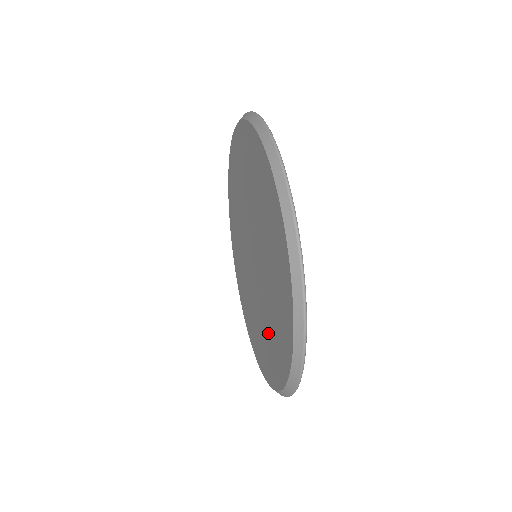
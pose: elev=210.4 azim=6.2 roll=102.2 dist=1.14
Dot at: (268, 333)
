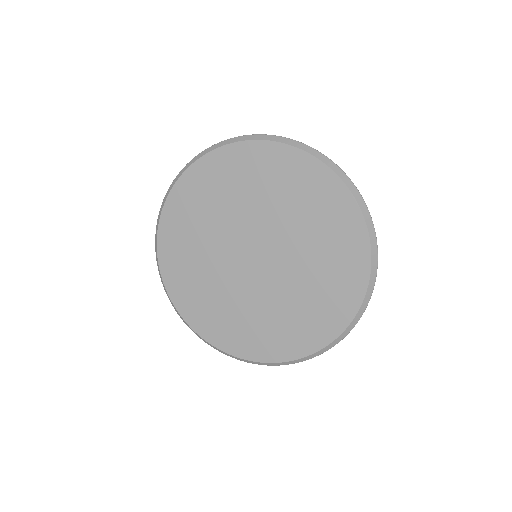
Dot at: (268, 321)
